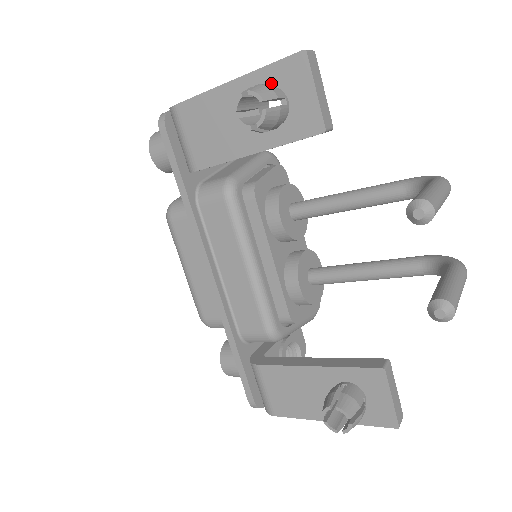
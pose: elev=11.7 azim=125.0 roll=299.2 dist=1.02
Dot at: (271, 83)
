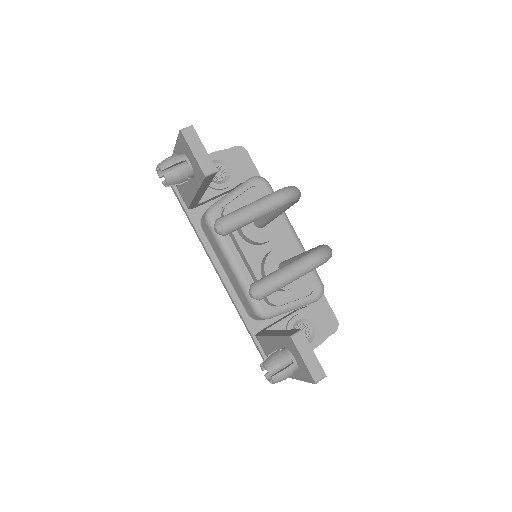
Dot at: (181, 151)
